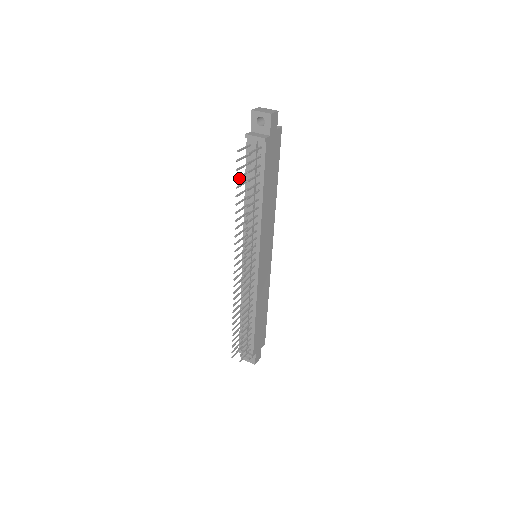
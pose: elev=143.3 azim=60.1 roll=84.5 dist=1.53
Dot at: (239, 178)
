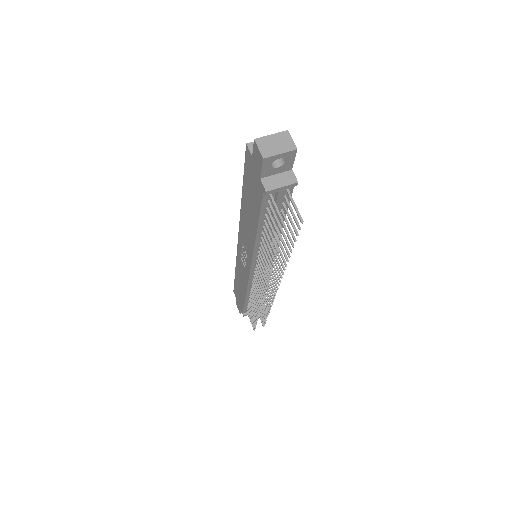
Dot at: (277, 241)
